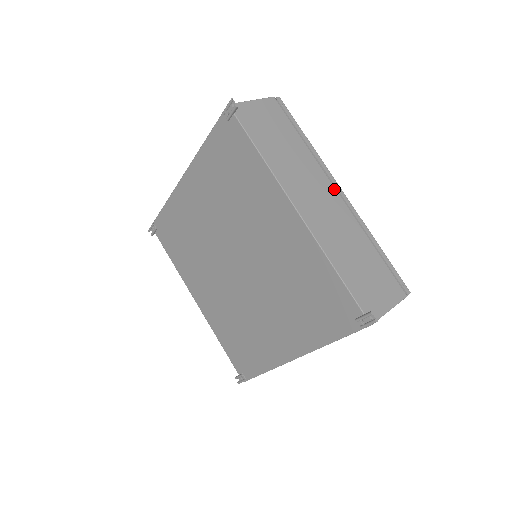
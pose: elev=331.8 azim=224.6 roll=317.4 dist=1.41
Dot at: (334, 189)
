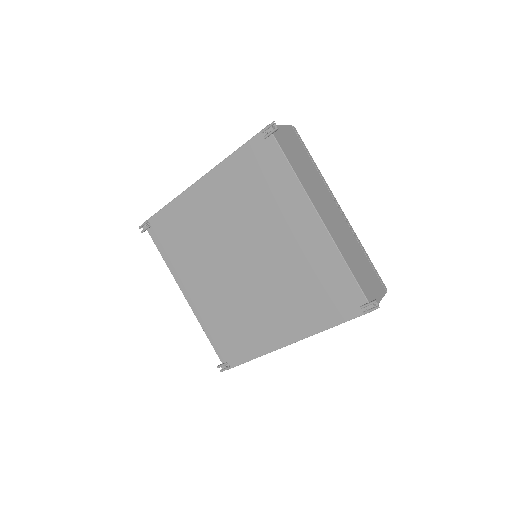
Dot at: (336, 205)
